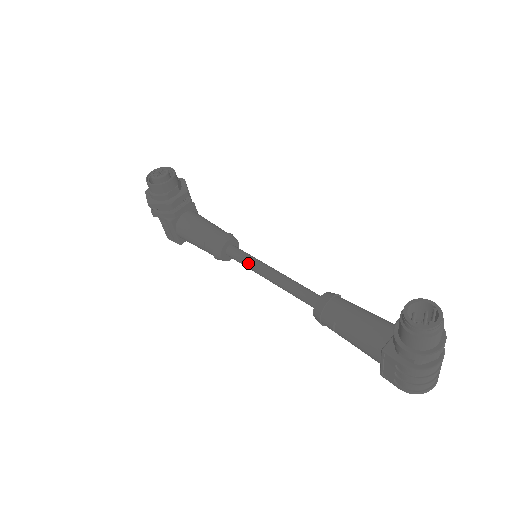
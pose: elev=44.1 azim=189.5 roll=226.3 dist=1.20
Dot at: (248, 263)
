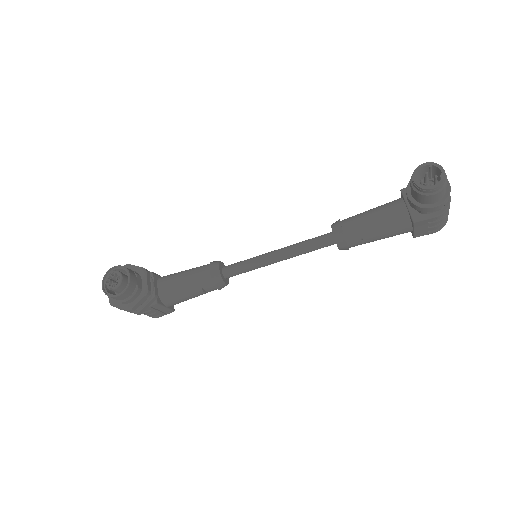
Dot at: (252, 267)
